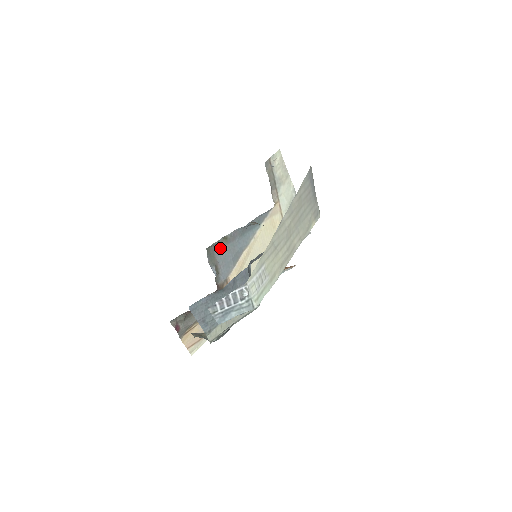
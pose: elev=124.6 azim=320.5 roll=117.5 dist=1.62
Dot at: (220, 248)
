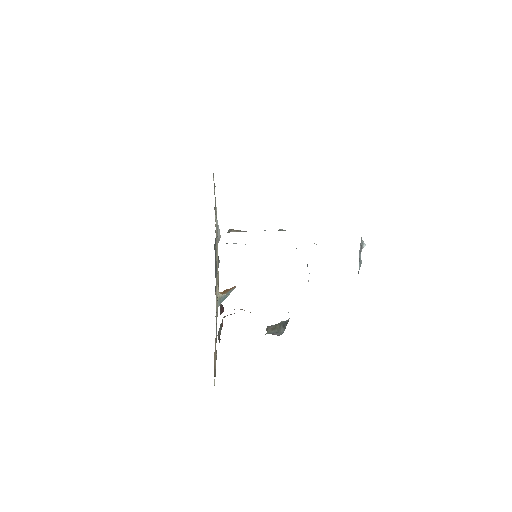
Dot at: occluded
